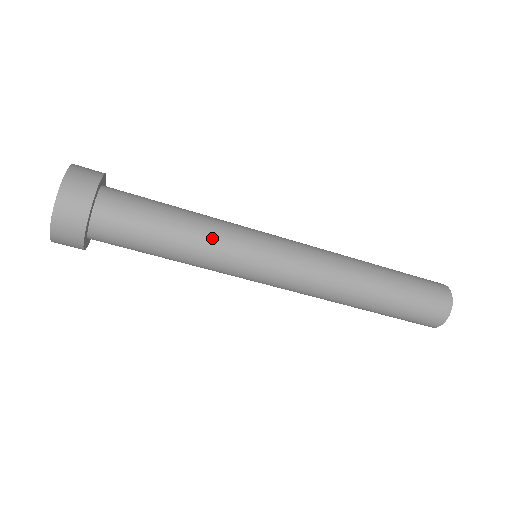
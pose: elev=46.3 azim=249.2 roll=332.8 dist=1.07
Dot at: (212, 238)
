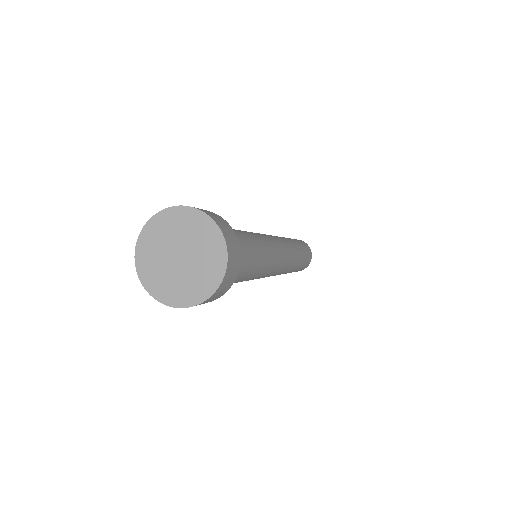
Dot at: (265, 258)
